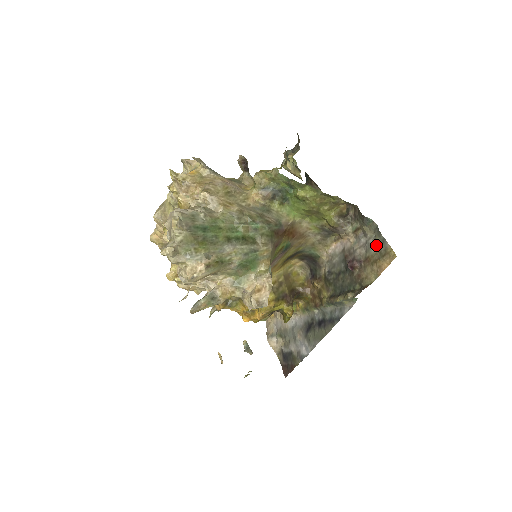
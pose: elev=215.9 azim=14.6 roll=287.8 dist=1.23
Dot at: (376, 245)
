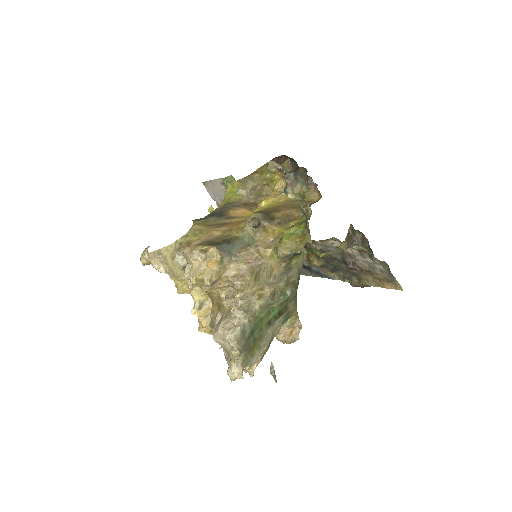
Dot at: (383, 273)
